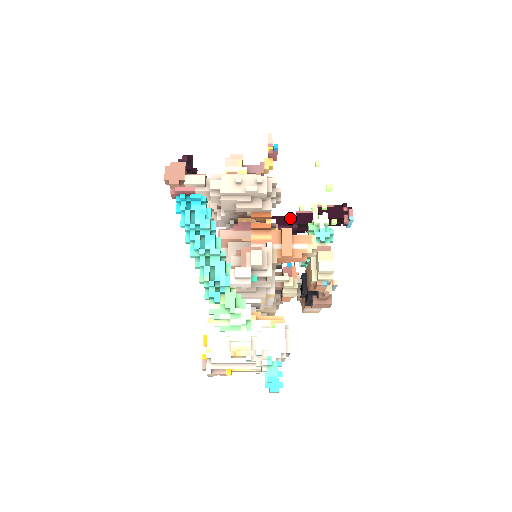
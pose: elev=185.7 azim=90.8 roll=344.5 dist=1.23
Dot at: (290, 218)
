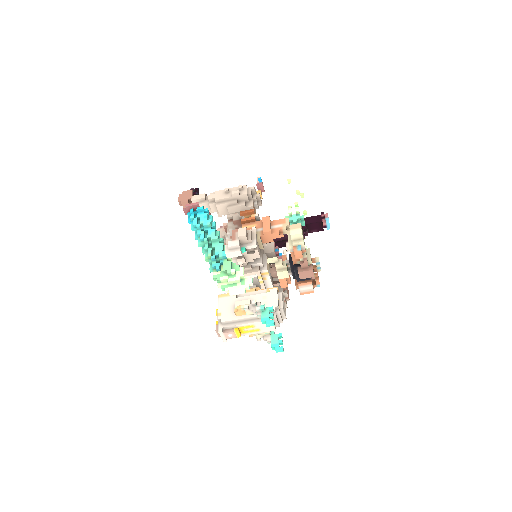
Dot at: occluded
